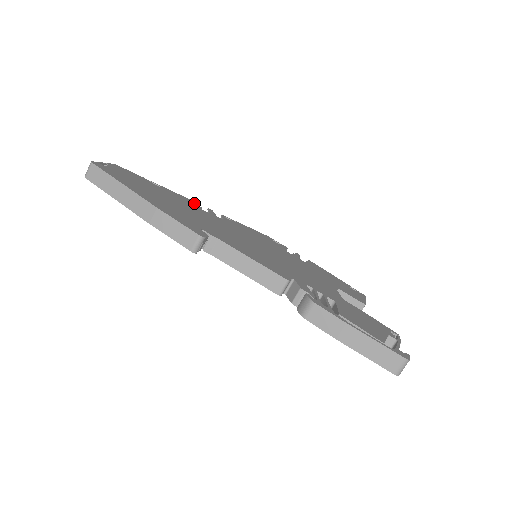
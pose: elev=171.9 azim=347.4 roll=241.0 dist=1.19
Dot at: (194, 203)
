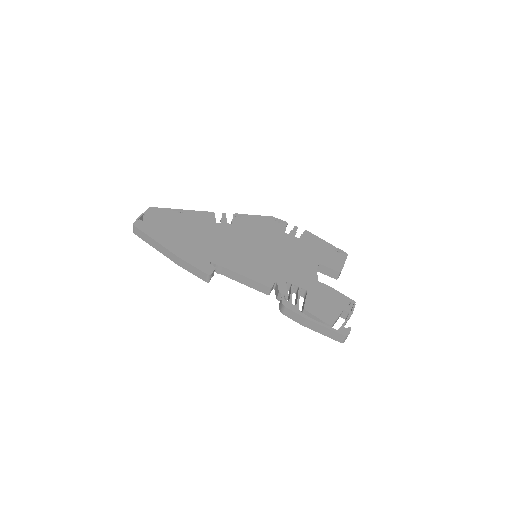
Dot at: (210, 216)
